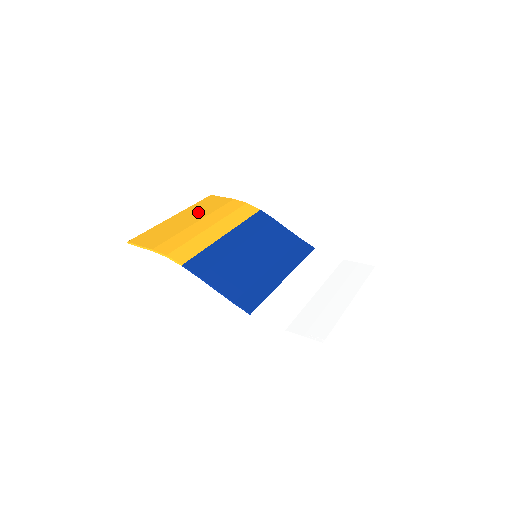
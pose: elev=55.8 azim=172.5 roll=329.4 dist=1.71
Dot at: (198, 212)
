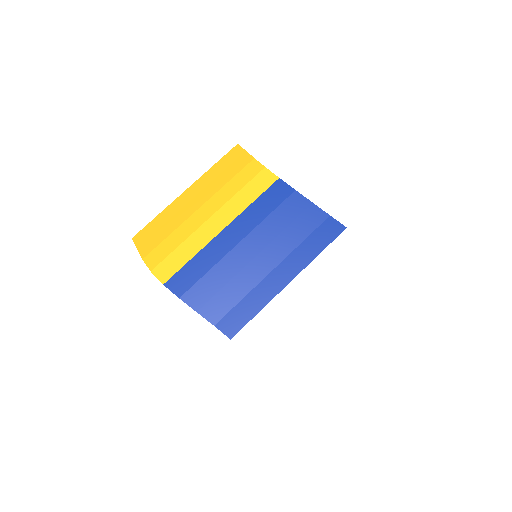
Dot at: (208, 186)
